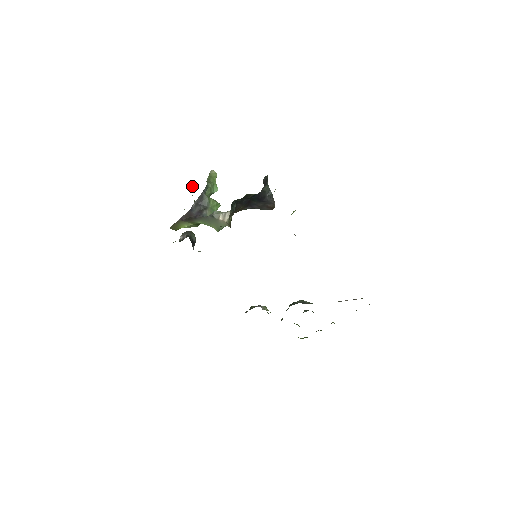
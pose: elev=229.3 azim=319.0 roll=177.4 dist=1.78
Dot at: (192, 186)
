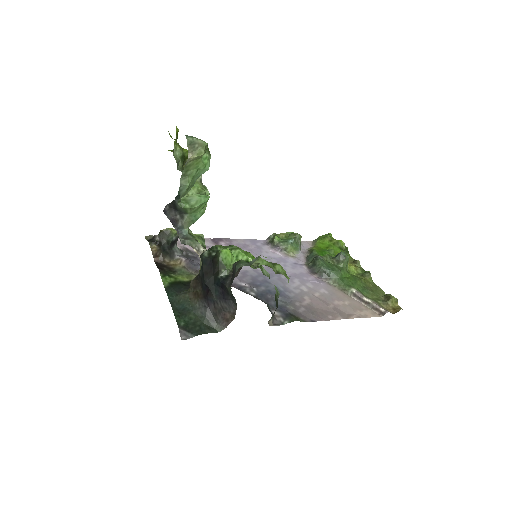
Dot at: occluded
